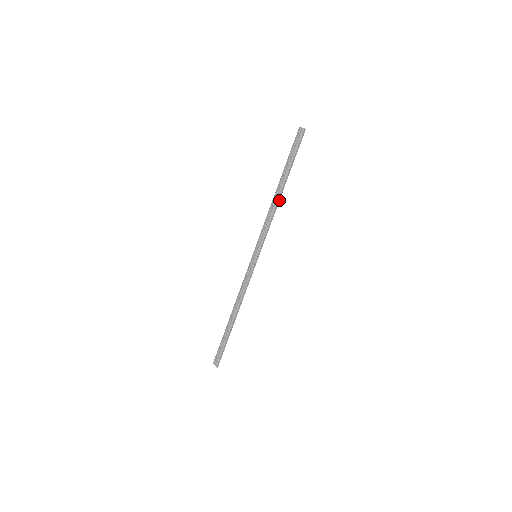
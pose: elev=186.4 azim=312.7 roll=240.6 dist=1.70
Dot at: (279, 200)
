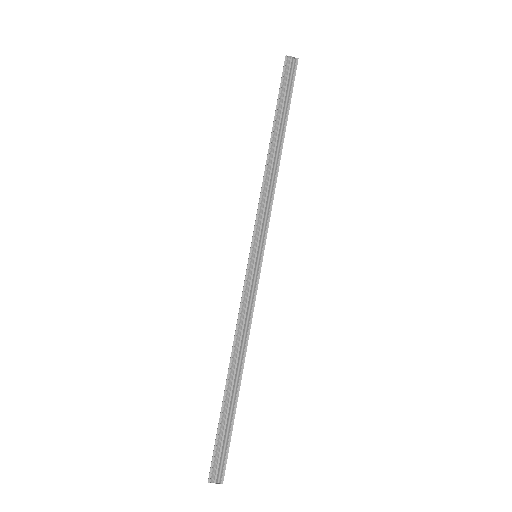
Dot at: occluded
